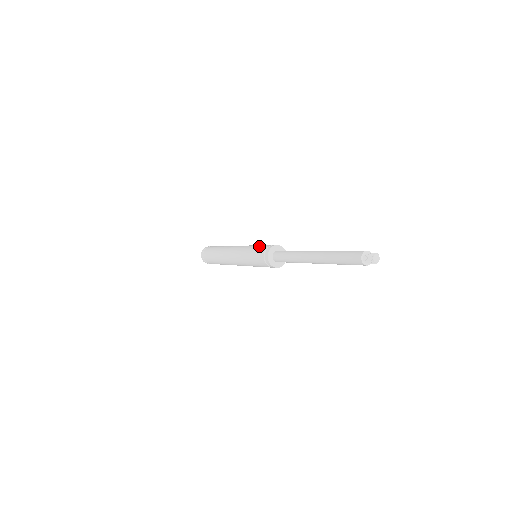
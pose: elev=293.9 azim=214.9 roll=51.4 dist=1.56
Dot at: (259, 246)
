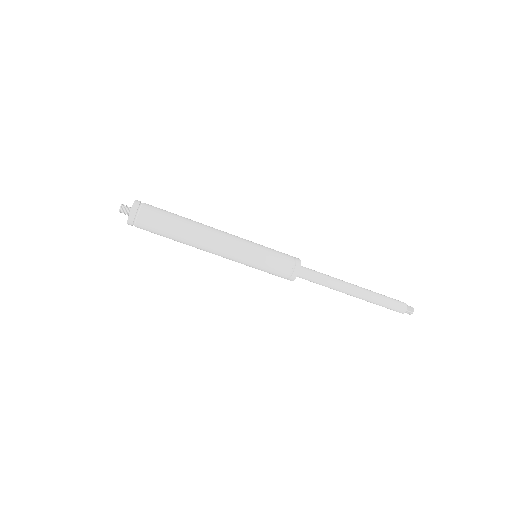
Dot at: (275, 261)
